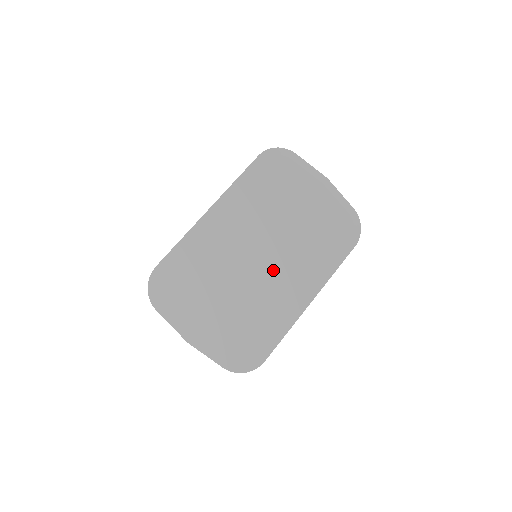
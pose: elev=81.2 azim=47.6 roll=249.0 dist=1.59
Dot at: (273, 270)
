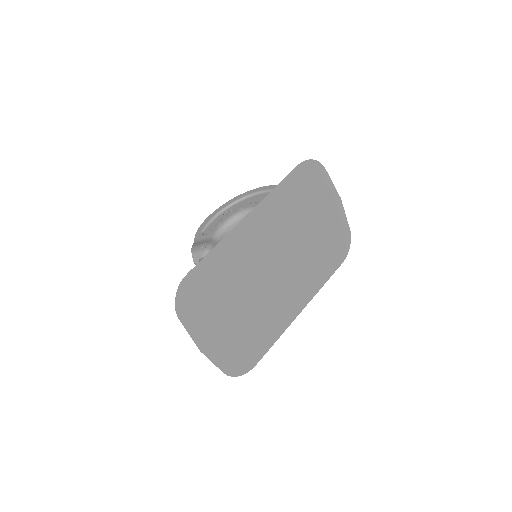
Dot at: (281, 282)
